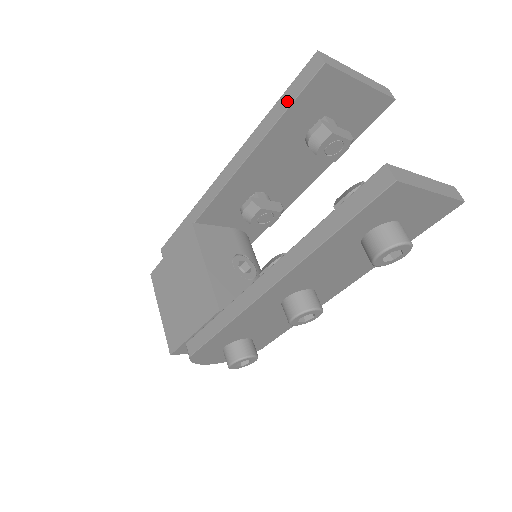
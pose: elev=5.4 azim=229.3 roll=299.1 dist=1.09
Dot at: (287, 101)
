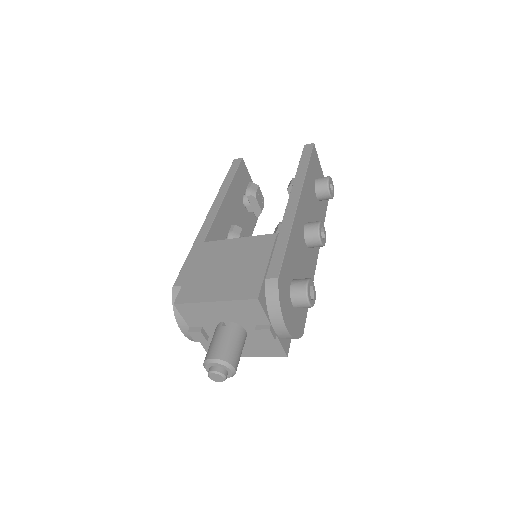
Dot at: (232, 173)
